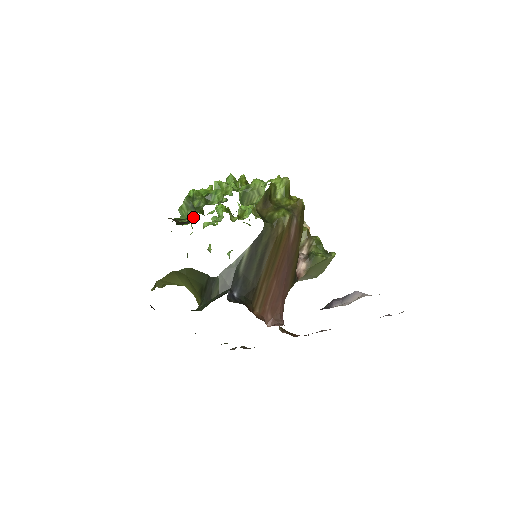
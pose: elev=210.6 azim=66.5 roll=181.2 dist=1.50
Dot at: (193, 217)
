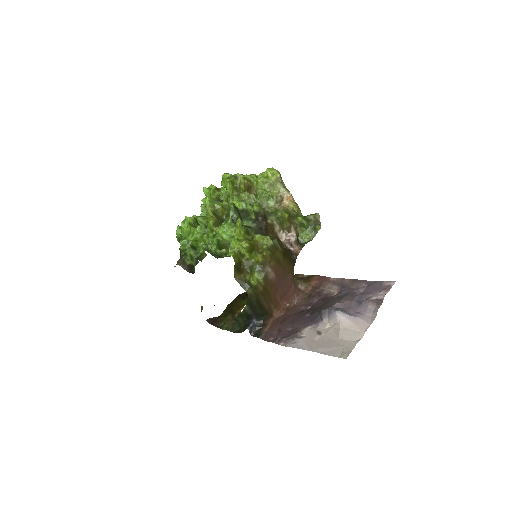
Dot at: (194, 267)
